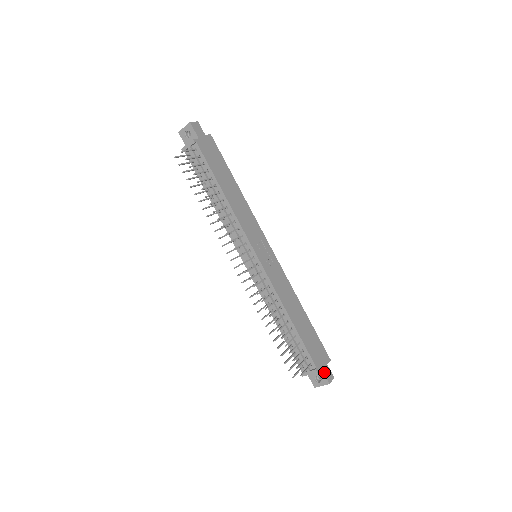
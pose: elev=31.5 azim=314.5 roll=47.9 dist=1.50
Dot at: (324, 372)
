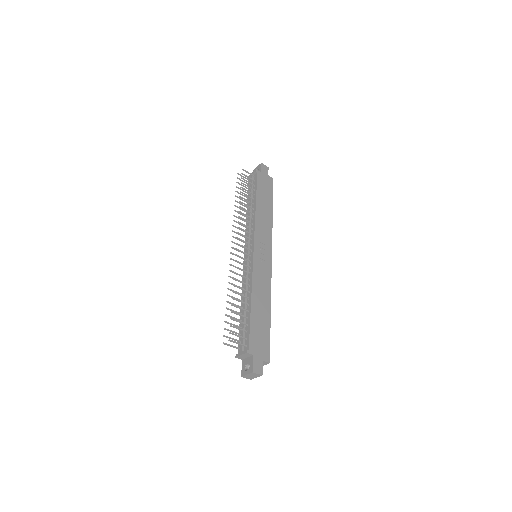
Dot at: (254, 360)
